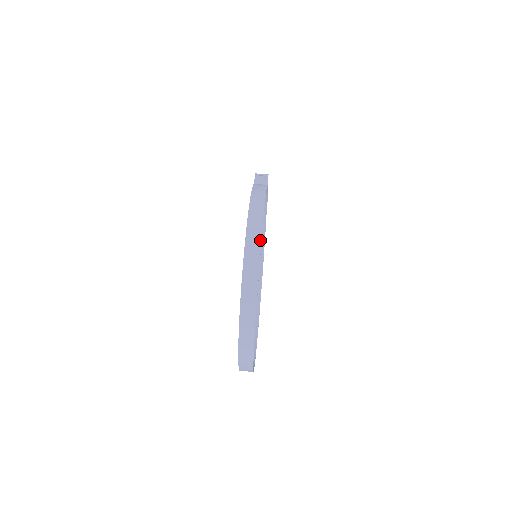
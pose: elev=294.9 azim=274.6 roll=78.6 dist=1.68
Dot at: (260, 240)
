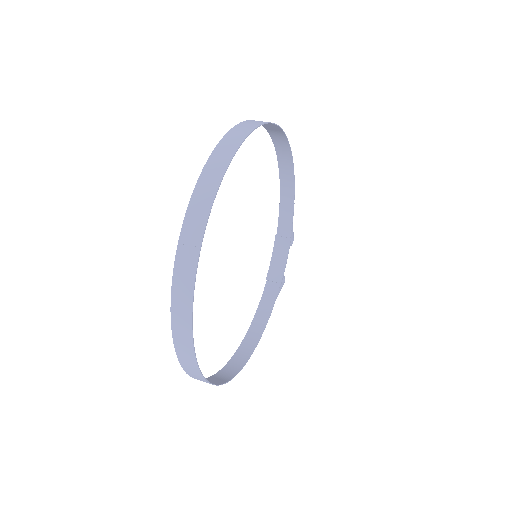
Dot at: (285, 136)
